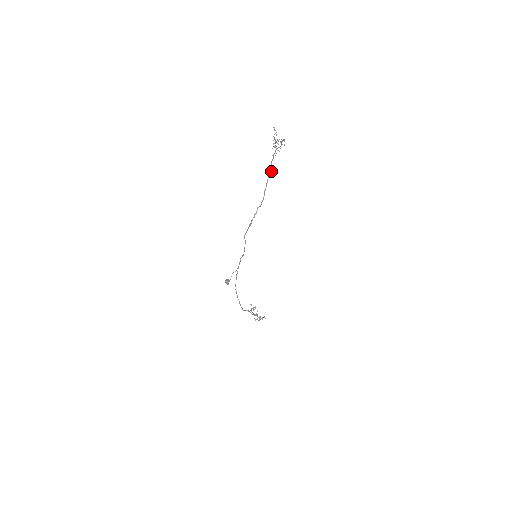
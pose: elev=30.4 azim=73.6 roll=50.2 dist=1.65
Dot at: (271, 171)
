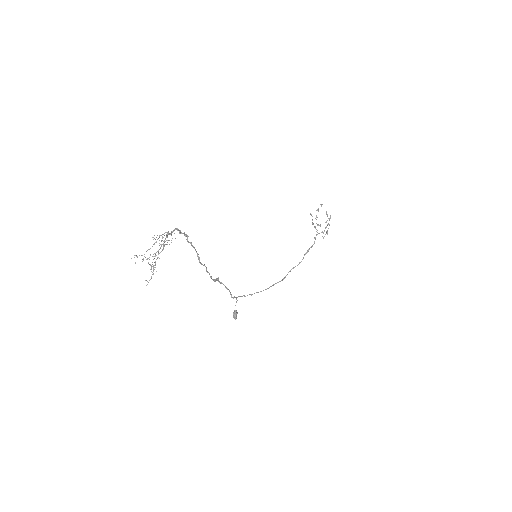
Dot at: occluded
